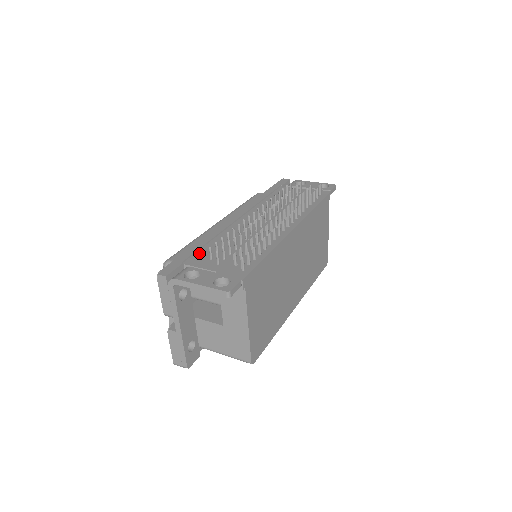
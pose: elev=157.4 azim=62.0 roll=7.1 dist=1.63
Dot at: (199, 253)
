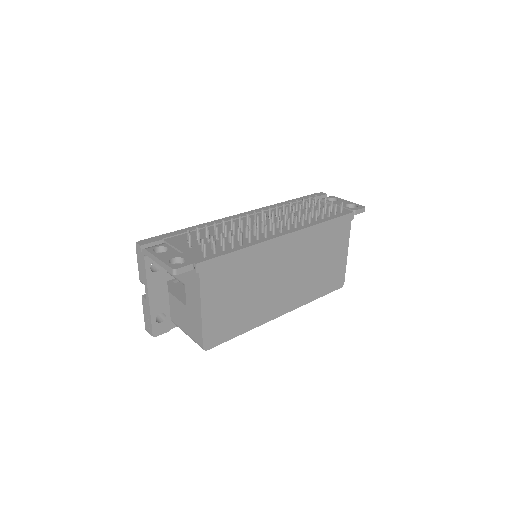
Dot at: (184, 235)
